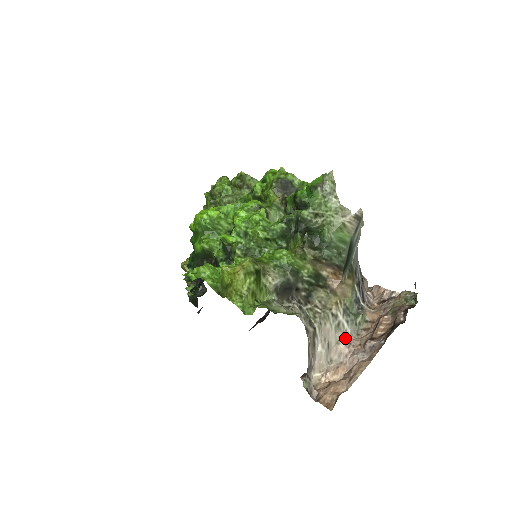
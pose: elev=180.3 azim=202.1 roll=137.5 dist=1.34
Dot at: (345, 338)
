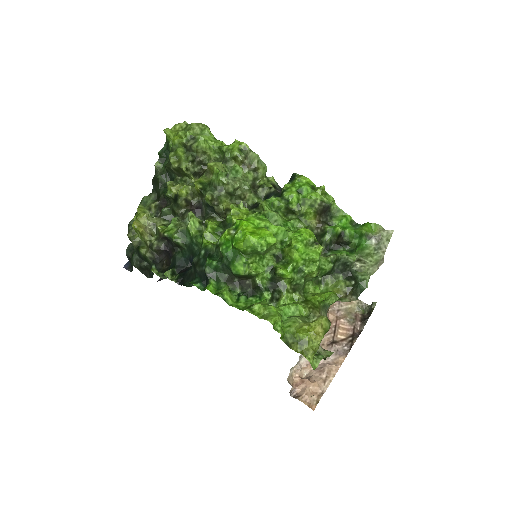
Dot at: occluded
